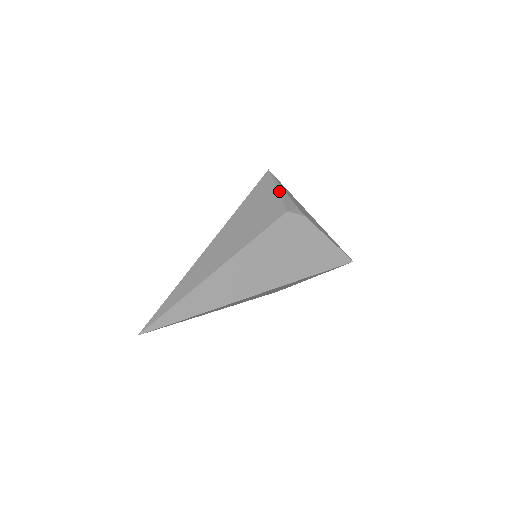
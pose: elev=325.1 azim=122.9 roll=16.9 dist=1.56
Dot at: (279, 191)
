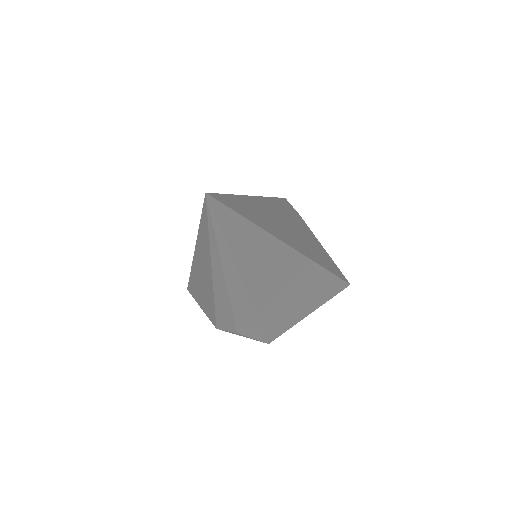
Dot at: occluded
